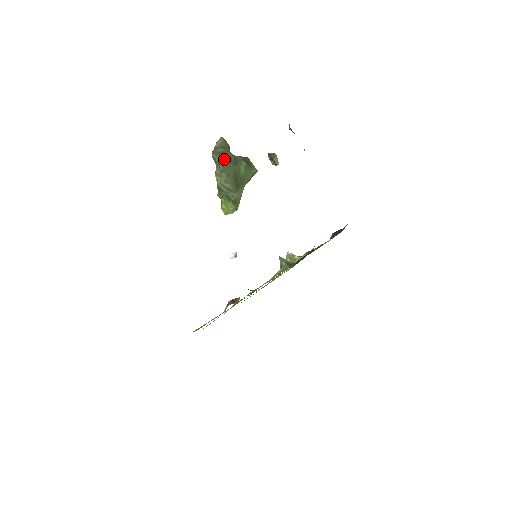
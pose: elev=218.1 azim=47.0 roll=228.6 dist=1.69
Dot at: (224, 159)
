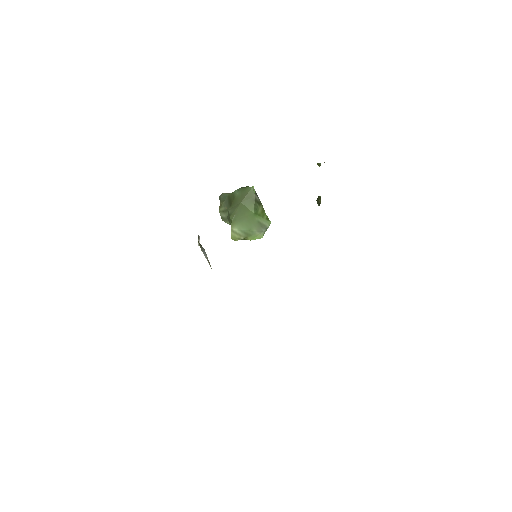
Dot at: occluded
